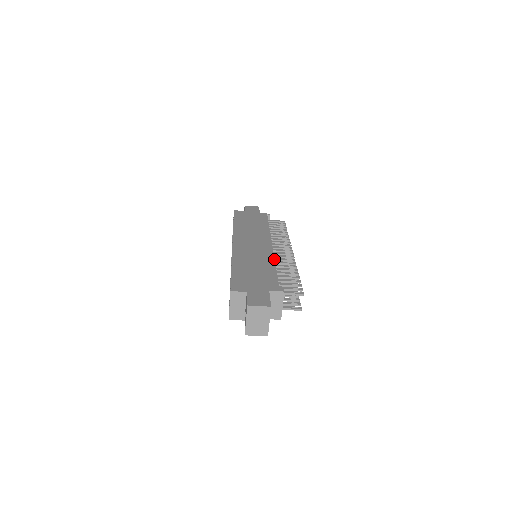
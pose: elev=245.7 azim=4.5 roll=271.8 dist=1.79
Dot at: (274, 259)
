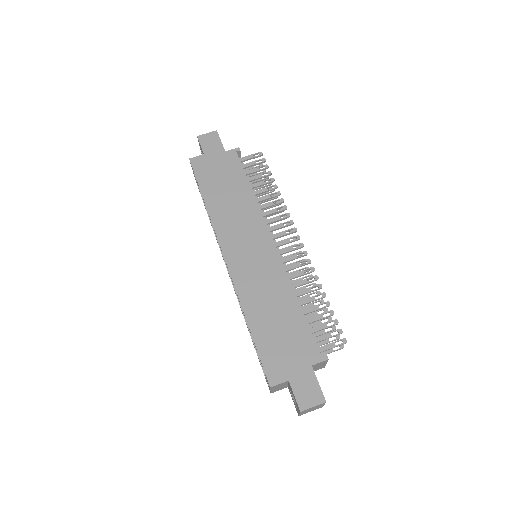
Dot at: (290, 282)
